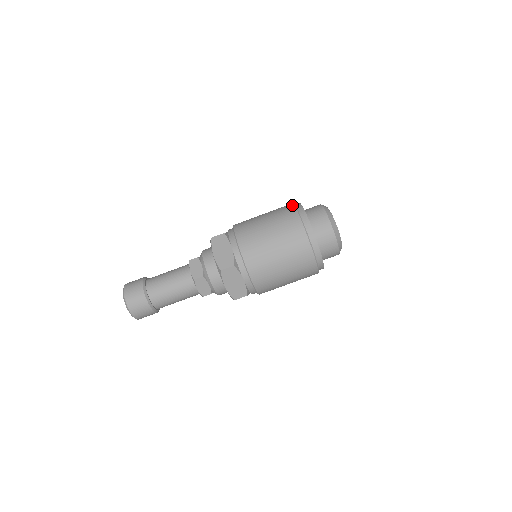
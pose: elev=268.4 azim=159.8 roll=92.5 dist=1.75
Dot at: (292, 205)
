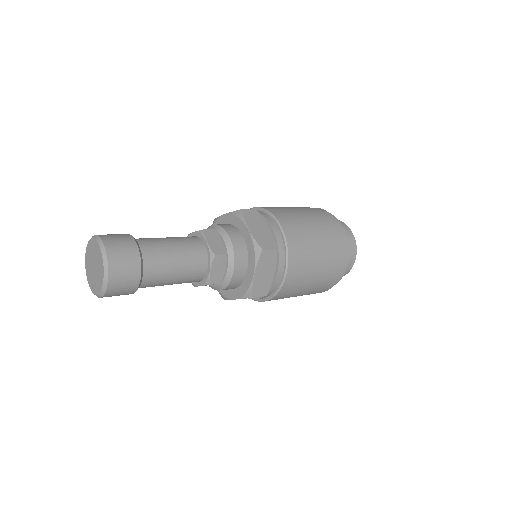
Dot at: (318, 208)
